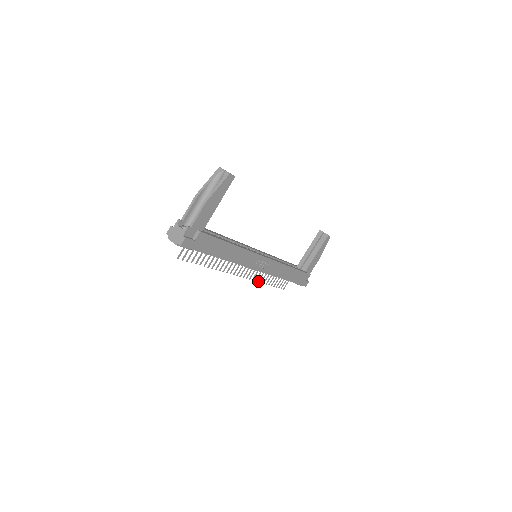
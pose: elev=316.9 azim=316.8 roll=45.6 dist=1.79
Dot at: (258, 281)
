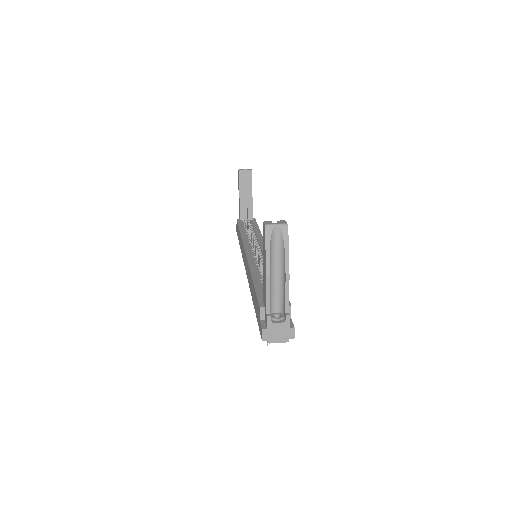
Dot at: occluded
